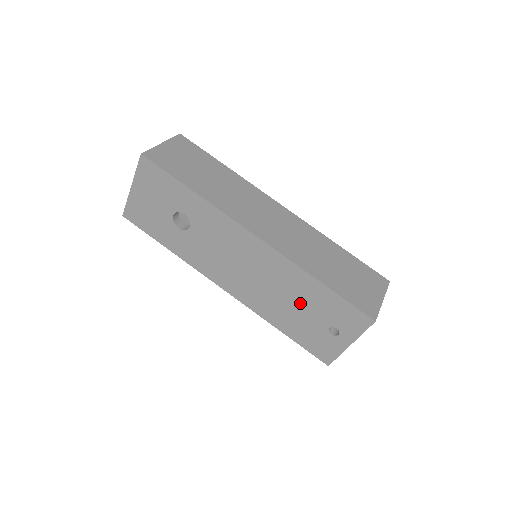
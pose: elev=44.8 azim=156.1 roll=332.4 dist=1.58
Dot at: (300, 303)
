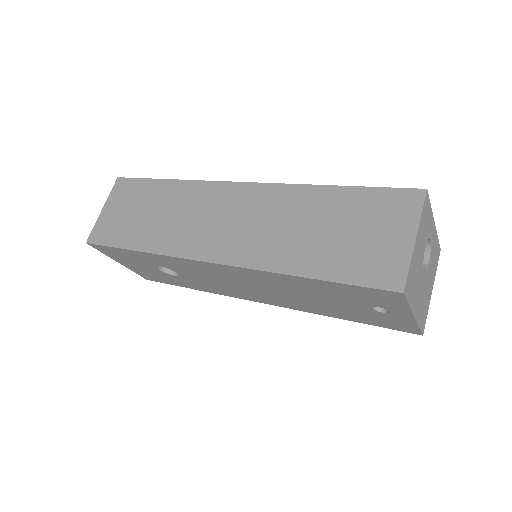
Dot at: (318, 297)
